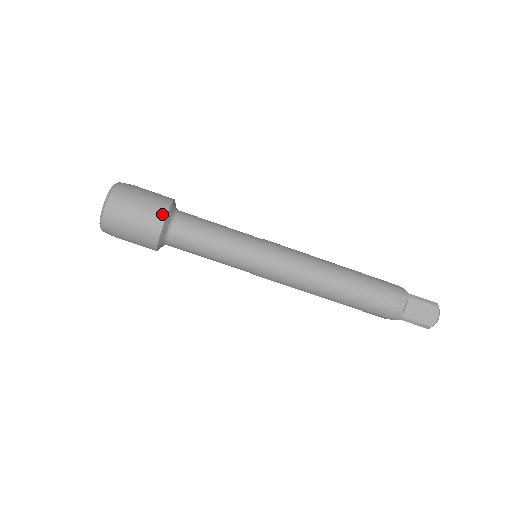
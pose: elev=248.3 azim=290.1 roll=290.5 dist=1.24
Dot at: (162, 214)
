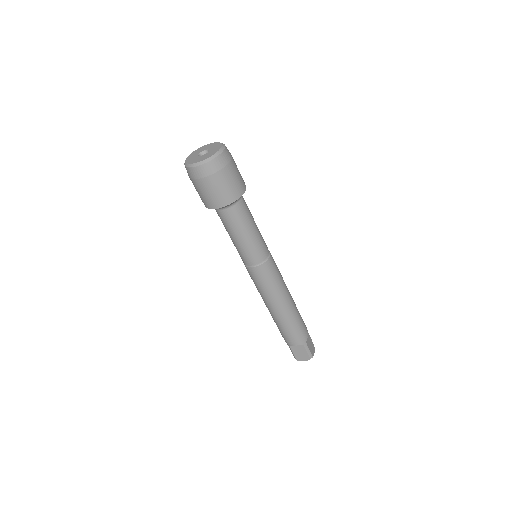
Dot at: occluded
